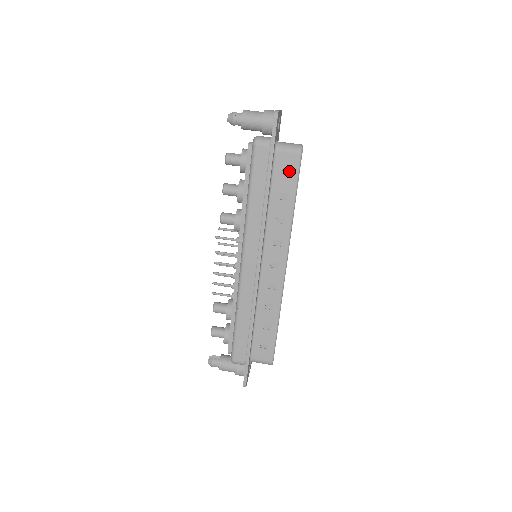
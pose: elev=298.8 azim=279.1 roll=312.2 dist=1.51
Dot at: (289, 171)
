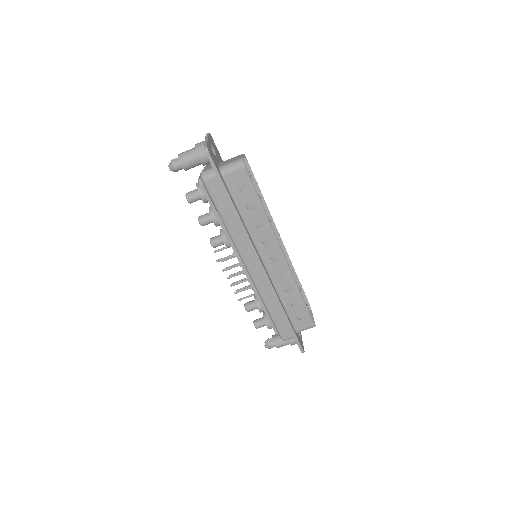
Dot at: (243, 185)
